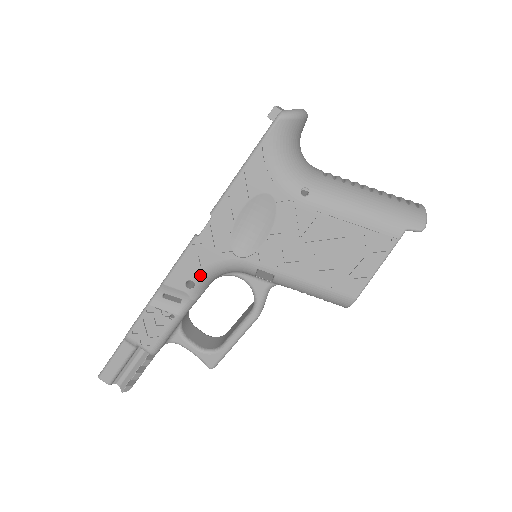
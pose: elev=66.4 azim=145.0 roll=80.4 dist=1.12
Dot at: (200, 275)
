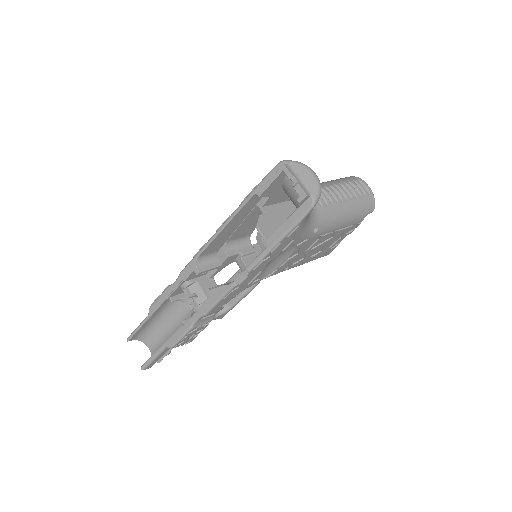
Dot at: occluded
